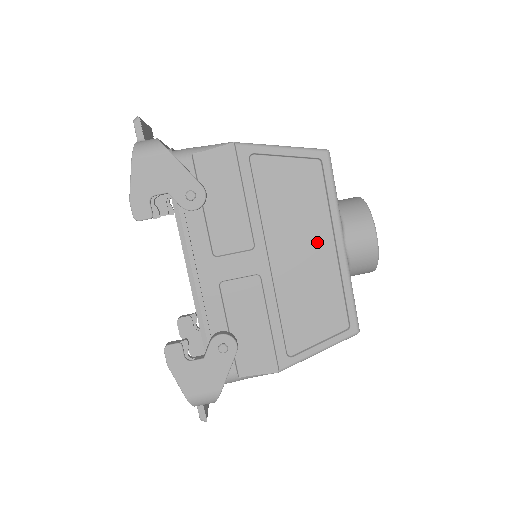
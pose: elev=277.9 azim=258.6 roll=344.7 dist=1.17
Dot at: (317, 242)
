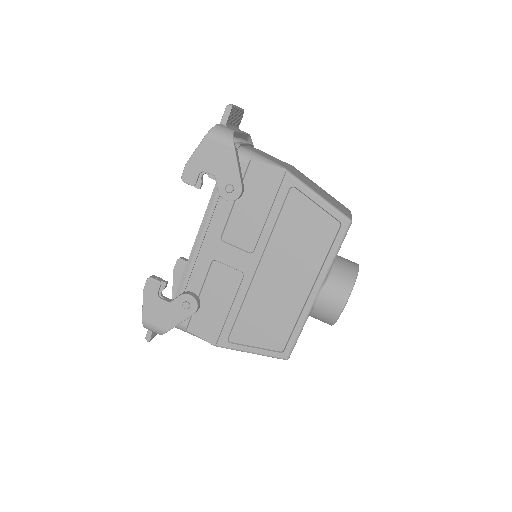
Dot at: (299, 279)
